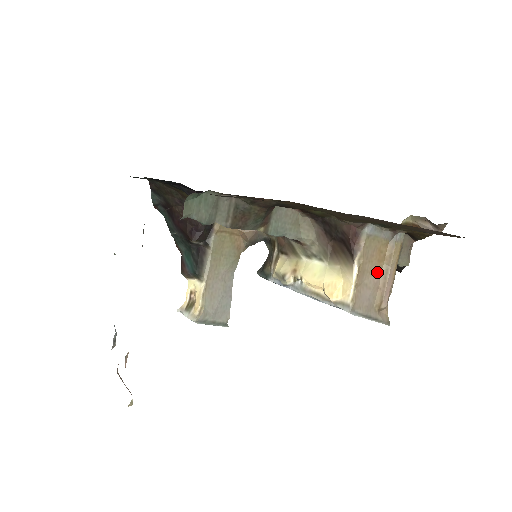
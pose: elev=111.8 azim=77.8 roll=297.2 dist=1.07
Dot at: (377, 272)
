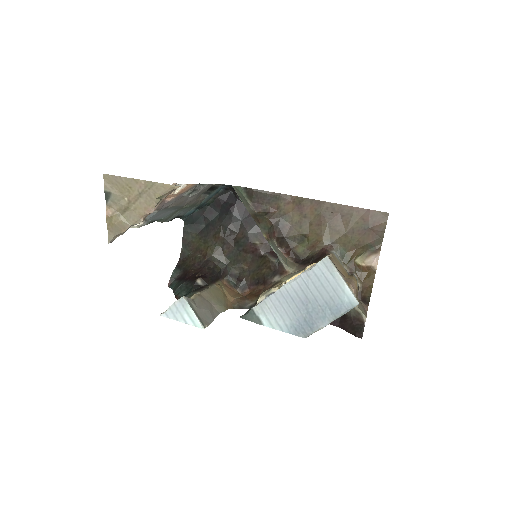
Dot at: (343, 275)
